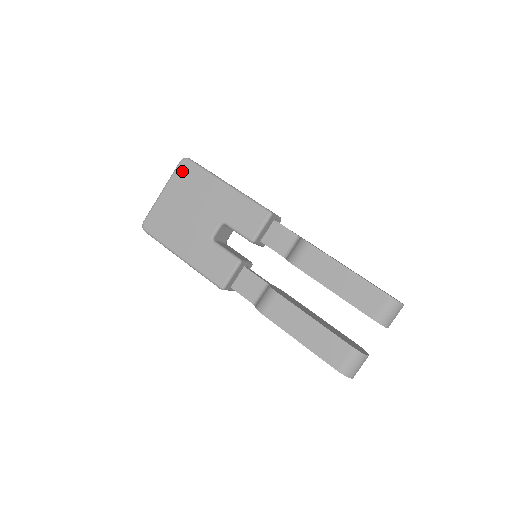
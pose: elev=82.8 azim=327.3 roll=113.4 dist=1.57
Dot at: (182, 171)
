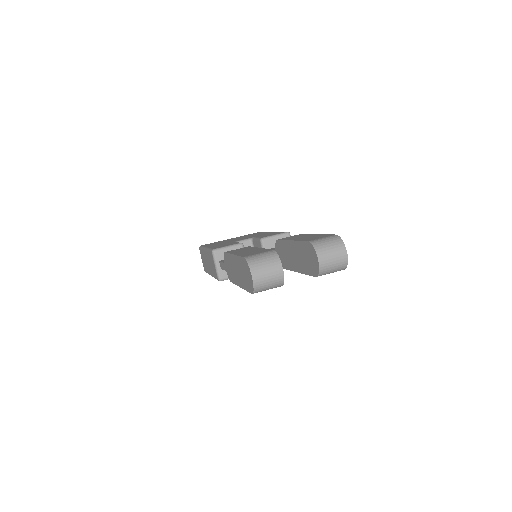
Dot at: (254, 233)
